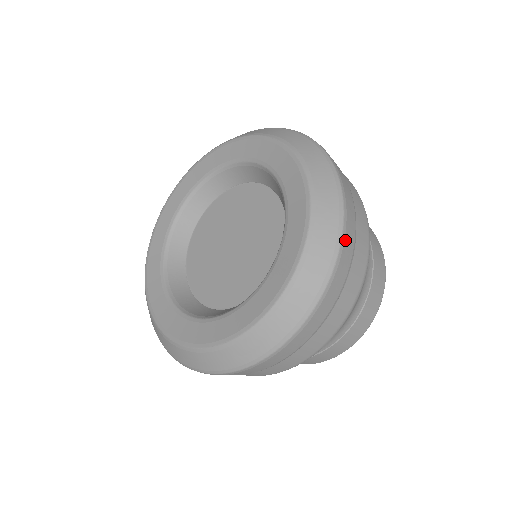
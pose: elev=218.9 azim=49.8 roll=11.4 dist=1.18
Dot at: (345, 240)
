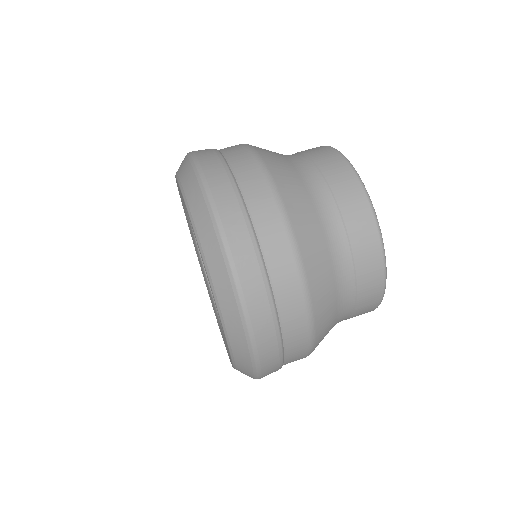
Dot at: (236, 262)
